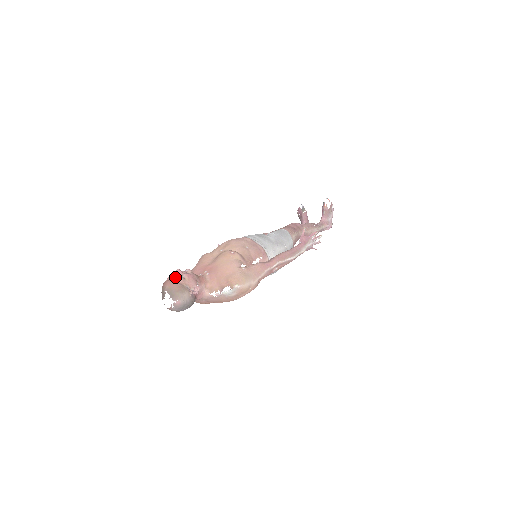
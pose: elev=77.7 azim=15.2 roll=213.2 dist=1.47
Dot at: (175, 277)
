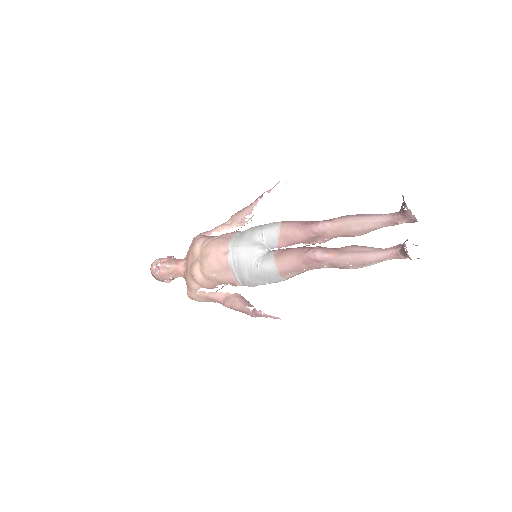
Dot at: (152, 271)
